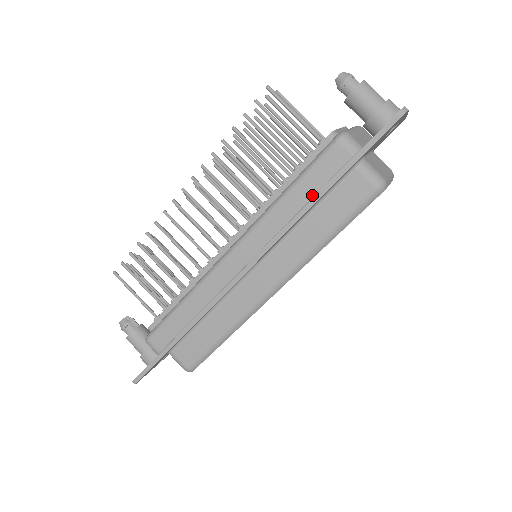
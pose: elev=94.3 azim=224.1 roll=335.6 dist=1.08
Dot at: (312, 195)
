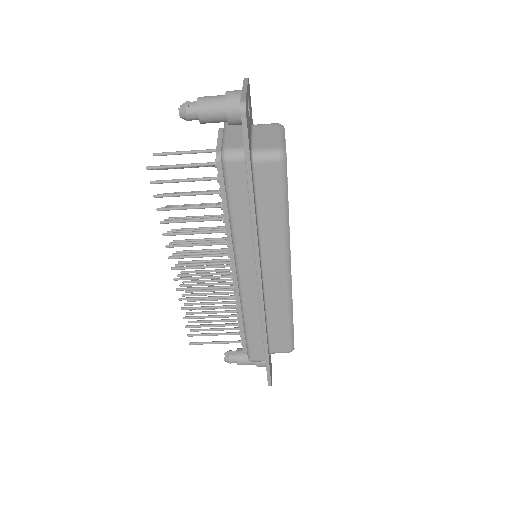
Dot at: (247, 205)
